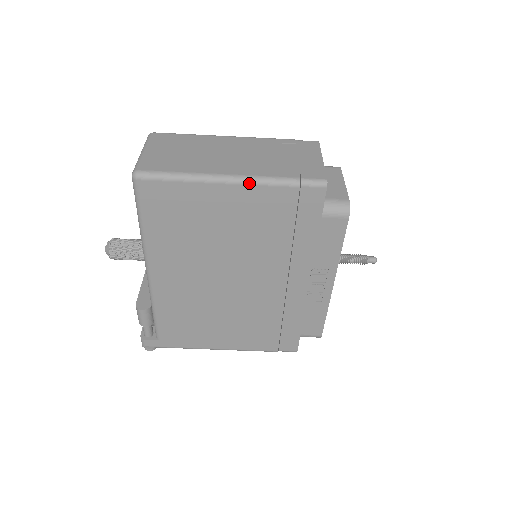
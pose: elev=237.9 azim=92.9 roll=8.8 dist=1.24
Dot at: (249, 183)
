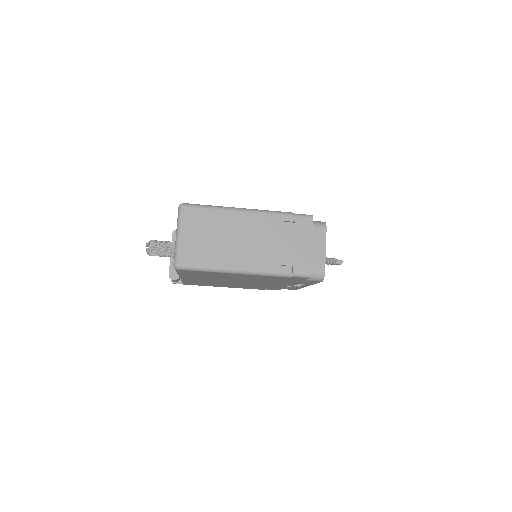
Dot at: (256, 275)
